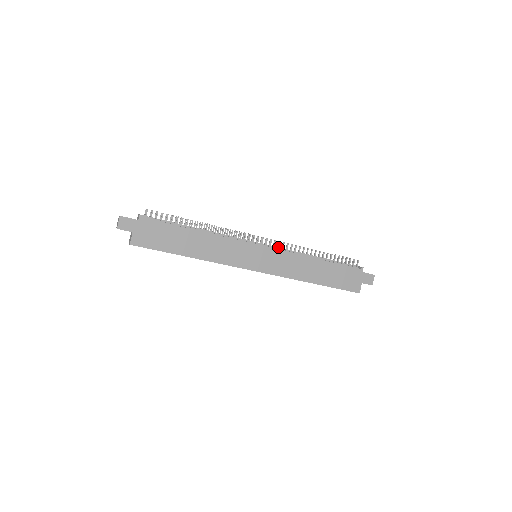
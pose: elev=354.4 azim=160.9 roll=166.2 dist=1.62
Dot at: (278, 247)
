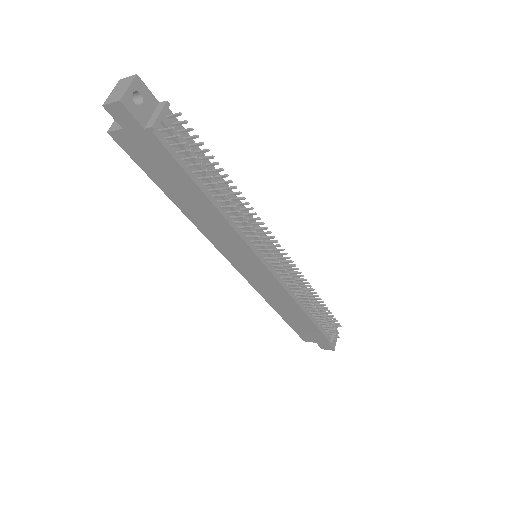
Dot at: (284, 278)
